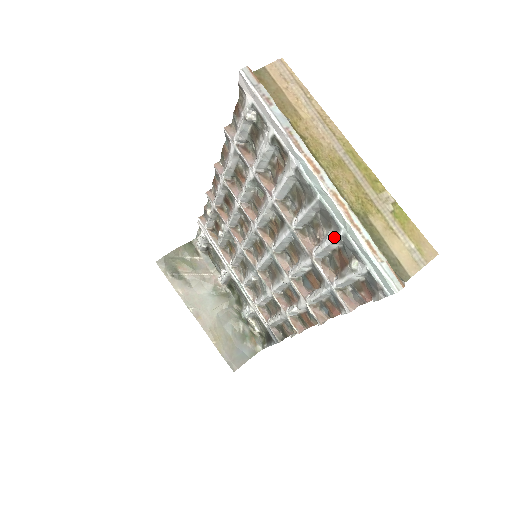
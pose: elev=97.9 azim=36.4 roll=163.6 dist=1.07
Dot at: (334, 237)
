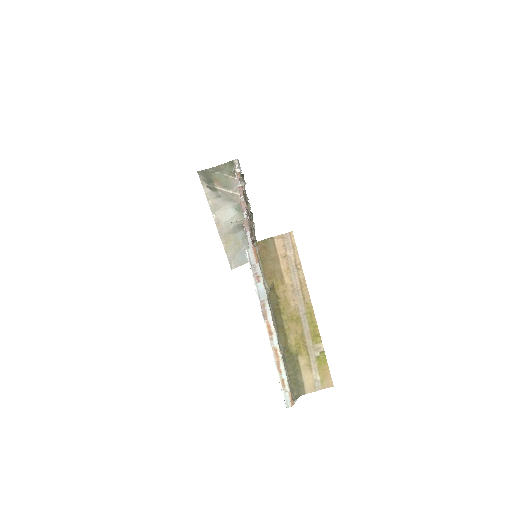
Dot at: occluded
